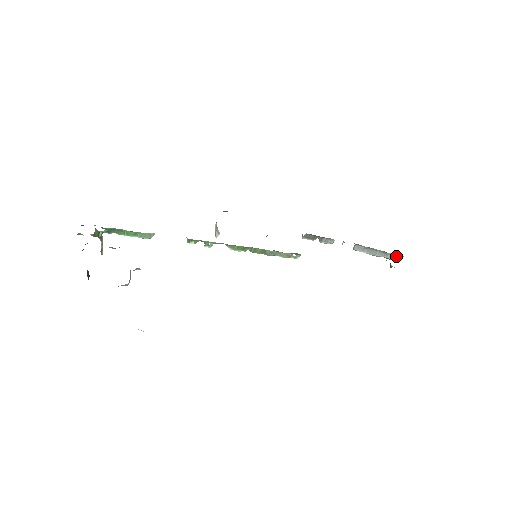
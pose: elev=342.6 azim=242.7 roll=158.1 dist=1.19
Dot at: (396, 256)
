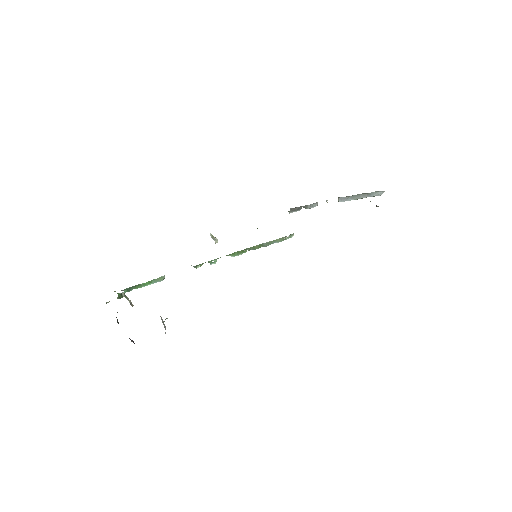
Dot at: (378, 192)
